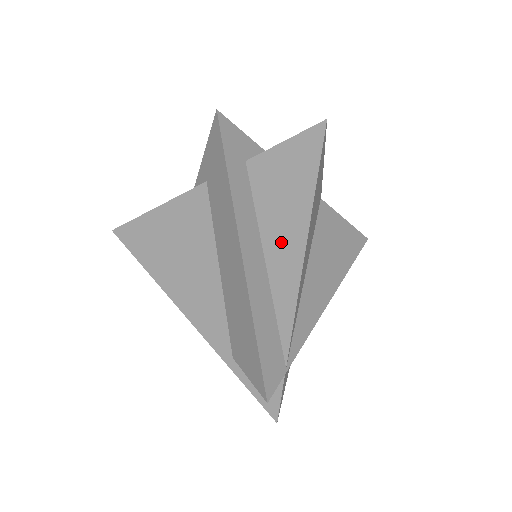
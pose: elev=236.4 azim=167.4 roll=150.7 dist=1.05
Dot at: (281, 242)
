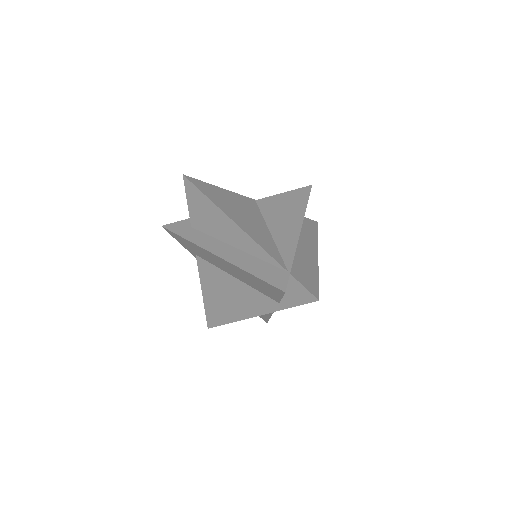
Dot at: (227, 232)
